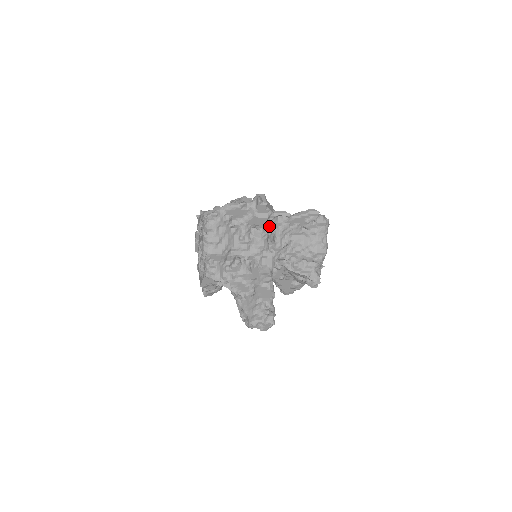
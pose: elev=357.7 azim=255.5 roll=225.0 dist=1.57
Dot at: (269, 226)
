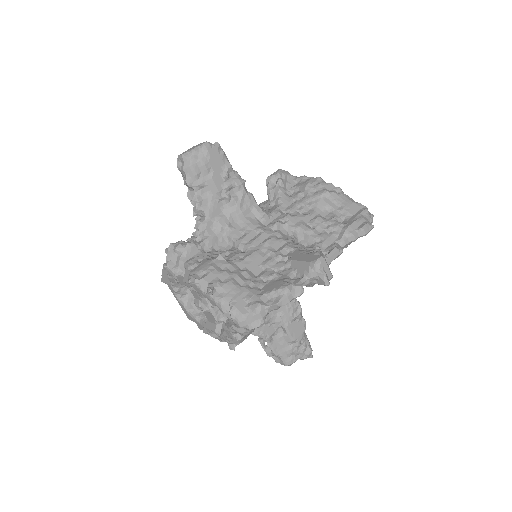
Dot at: occluded
